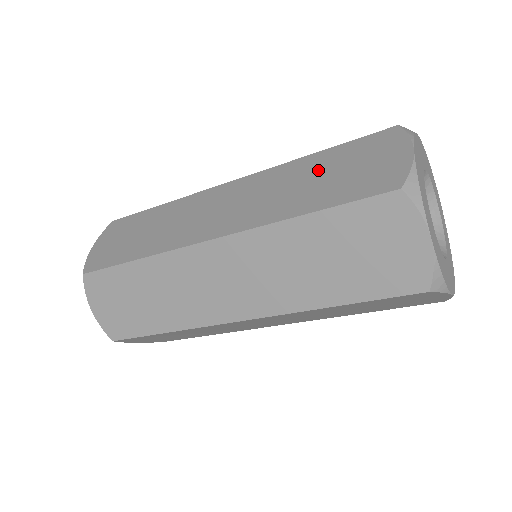
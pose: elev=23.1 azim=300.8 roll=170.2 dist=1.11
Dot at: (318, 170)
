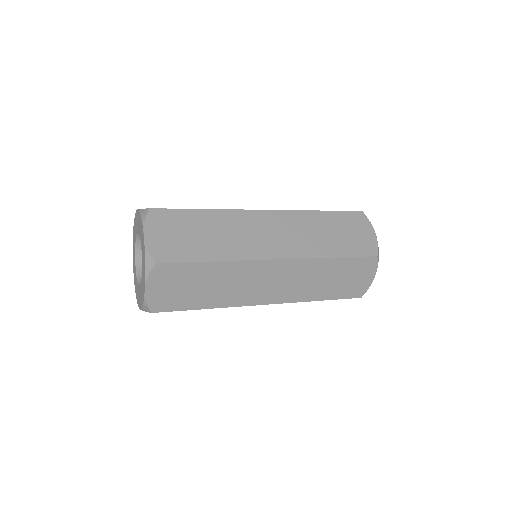
Dot at: (334, 273)
